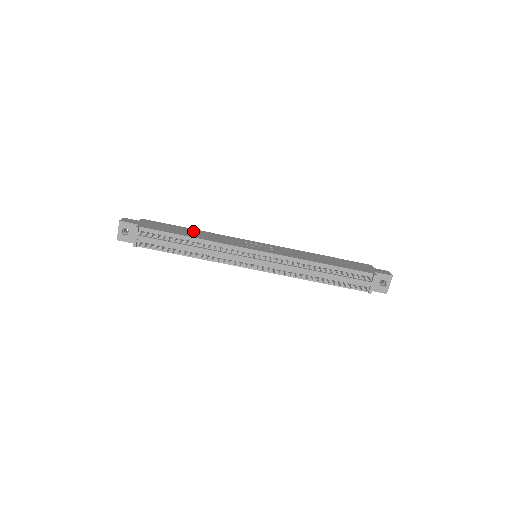
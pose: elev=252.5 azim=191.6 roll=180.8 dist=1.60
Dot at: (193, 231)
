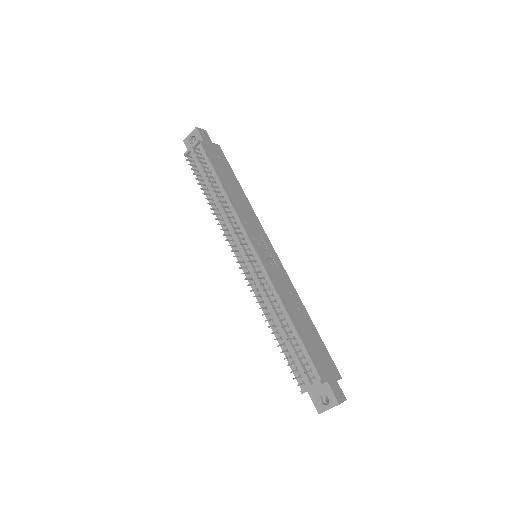
Dot at: (237, 188)
